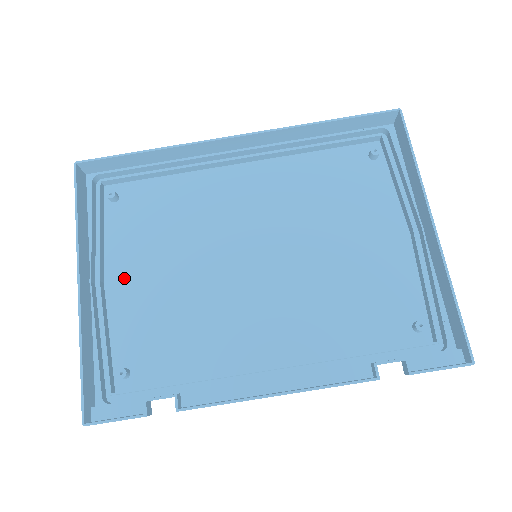
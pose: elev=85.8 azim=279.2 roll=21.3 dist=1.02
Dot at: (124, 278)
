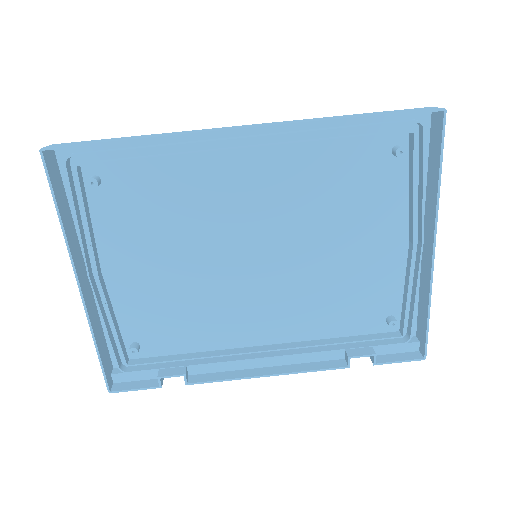
Dot at: (122, 268)
